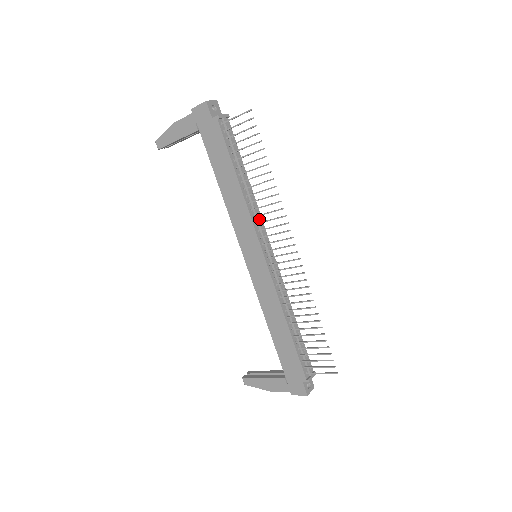
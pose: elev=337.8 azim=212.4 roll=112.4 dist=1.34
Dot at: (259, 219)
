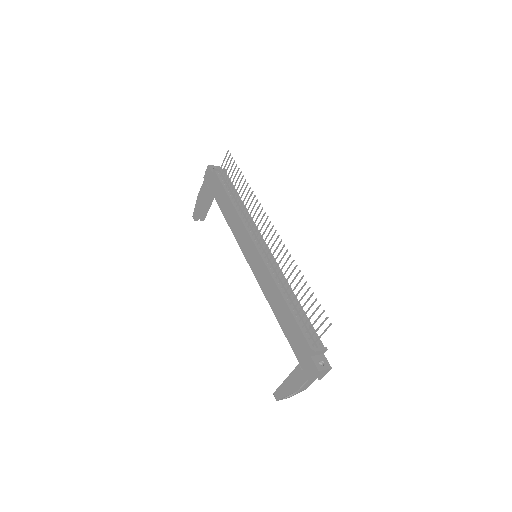
Dot at: (251, 224)
